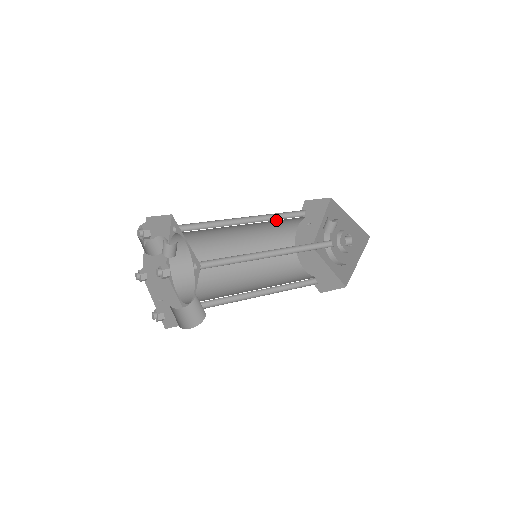
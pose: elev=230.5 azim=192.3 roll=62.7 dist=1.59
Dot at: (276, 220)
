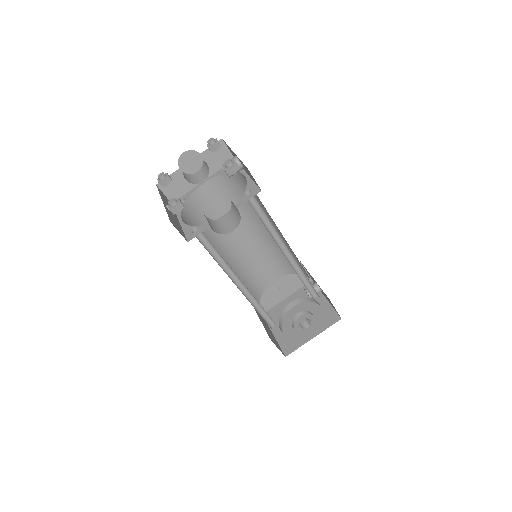
Dot at: occluded
